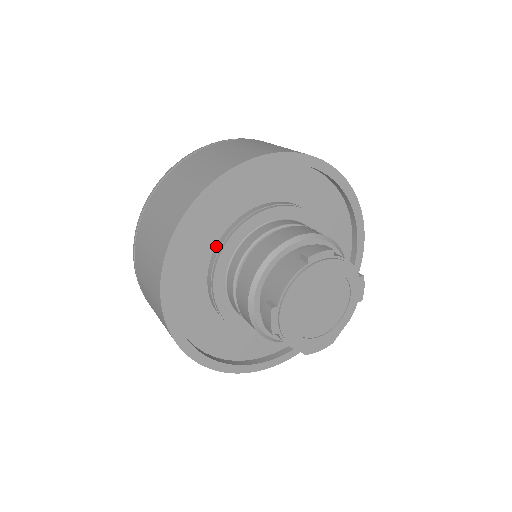
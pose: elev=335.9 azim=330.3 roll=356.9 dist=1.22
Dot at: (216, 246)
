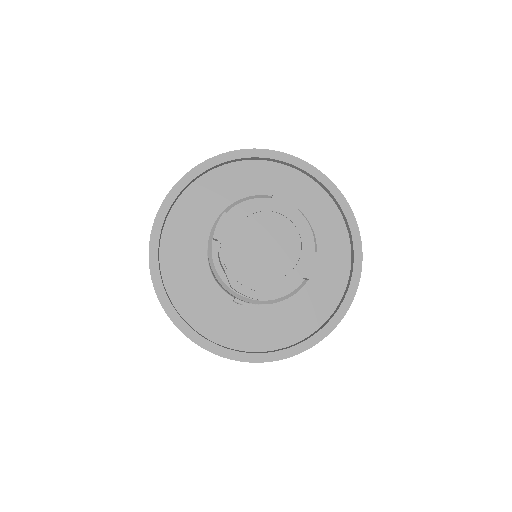
Dot at: occluded
